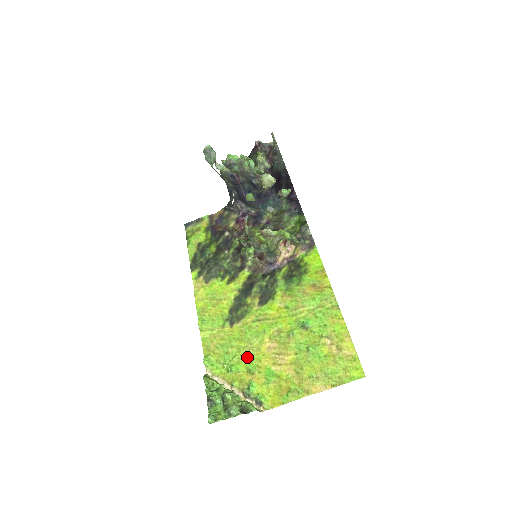
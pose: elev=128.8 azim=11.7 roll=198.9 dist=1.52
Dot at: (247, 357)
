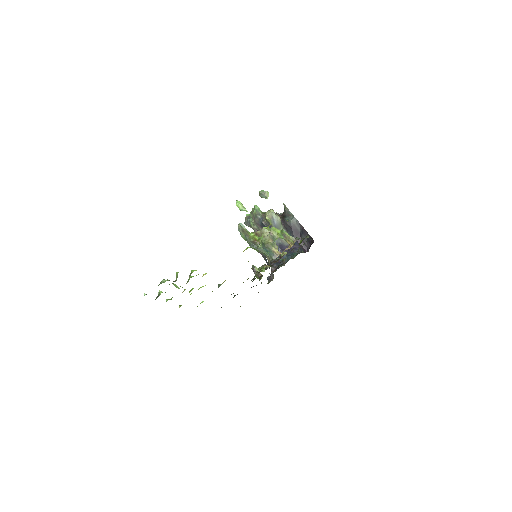
Dot at: occluded
